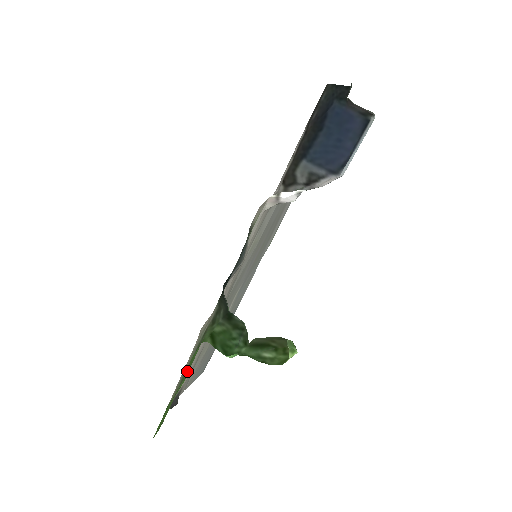
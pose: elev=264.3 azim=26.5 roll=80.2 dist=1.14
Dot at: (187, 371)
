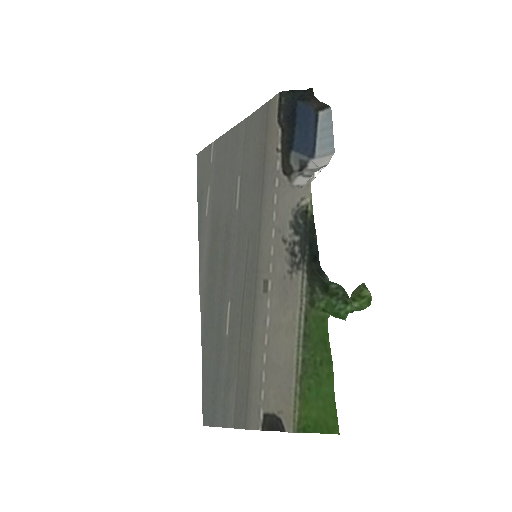
Dot at: (327, 353)
